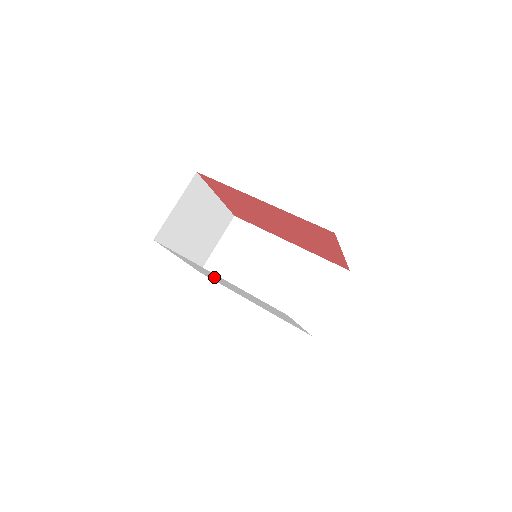
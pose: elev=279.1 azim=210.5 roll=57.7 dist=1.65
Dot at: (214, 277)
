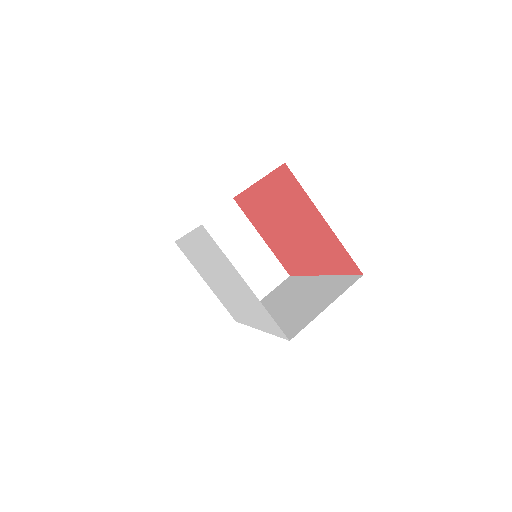
Dot at: (213, 278)
